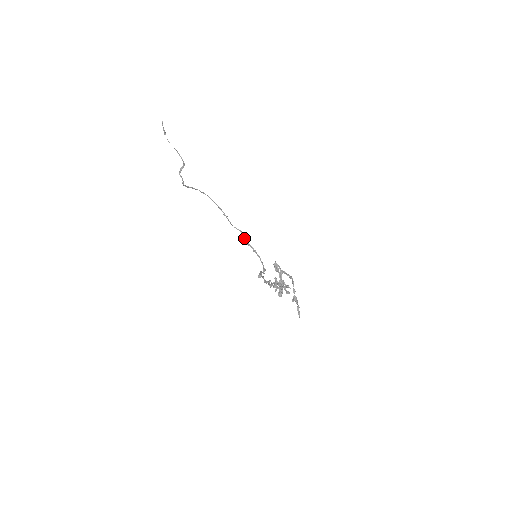
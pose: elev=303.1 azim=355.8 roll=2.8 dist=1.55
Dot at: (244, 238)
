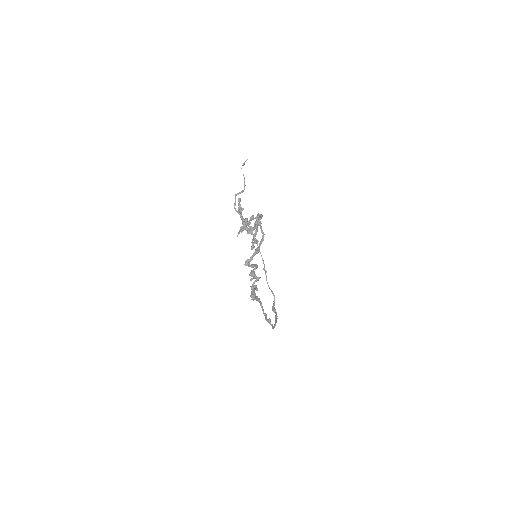
Dot at: (274, 304)
